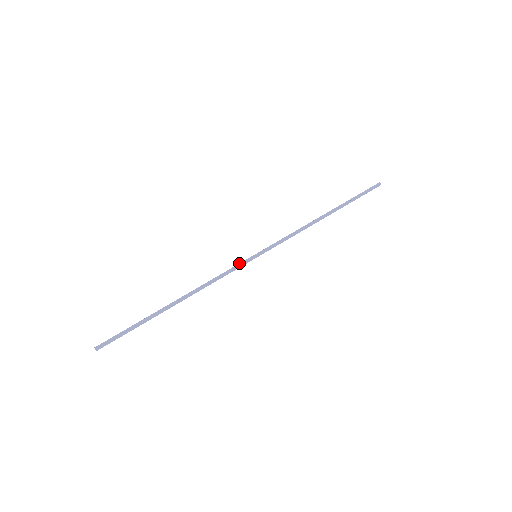
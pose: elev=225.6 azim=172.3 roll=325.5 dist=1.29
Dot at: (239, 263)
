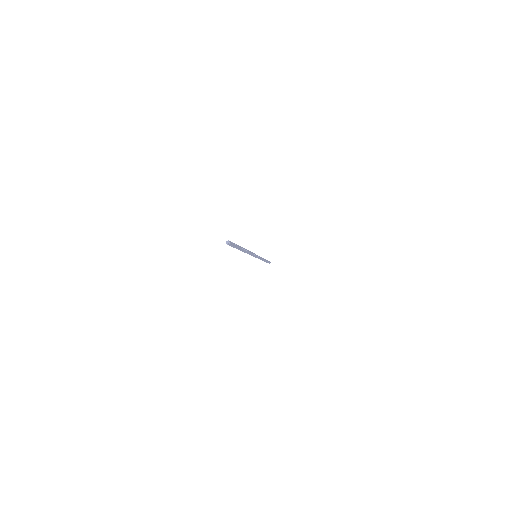
Dot at: occluded
